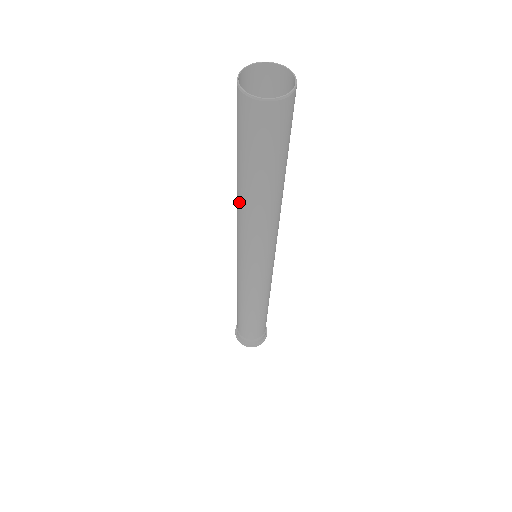
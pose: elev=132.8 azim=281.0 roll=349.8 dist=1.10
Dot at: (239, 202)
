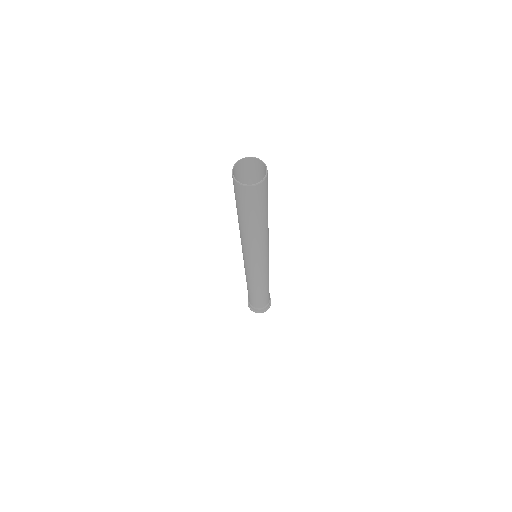
Dot at: (251, 236)
